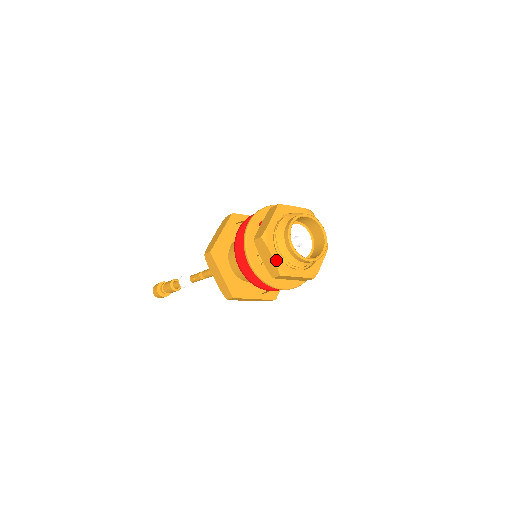
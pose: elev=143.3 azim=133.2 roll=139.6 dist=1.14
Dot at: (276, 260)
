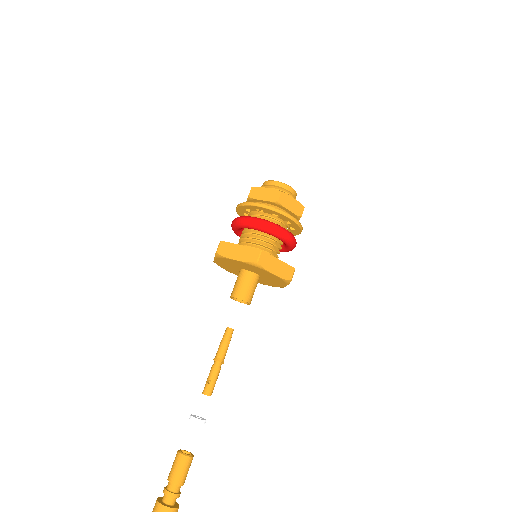
Dot at: (271, 189)
